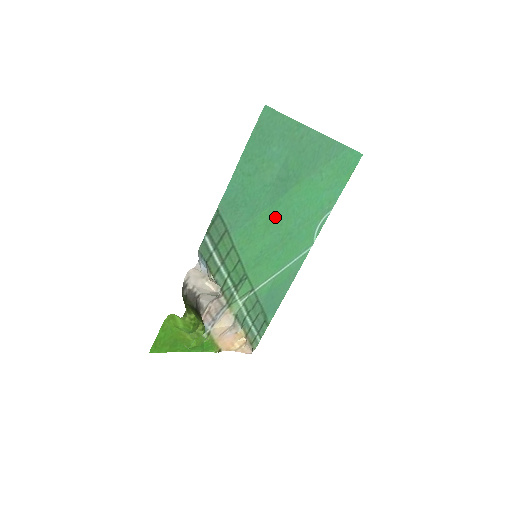
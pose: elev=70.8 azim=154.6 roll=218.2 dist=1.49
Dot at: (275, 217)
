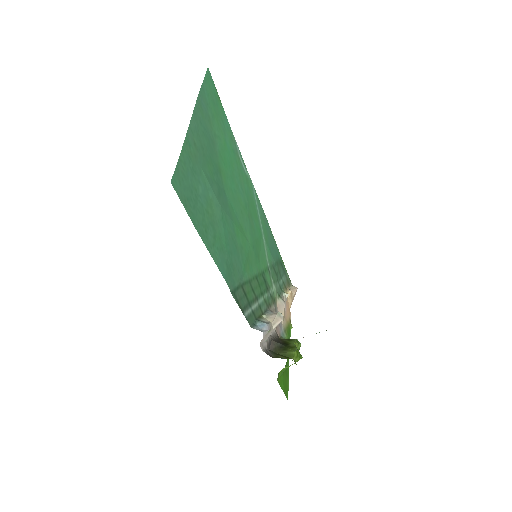
Dot at: (237, 218)
